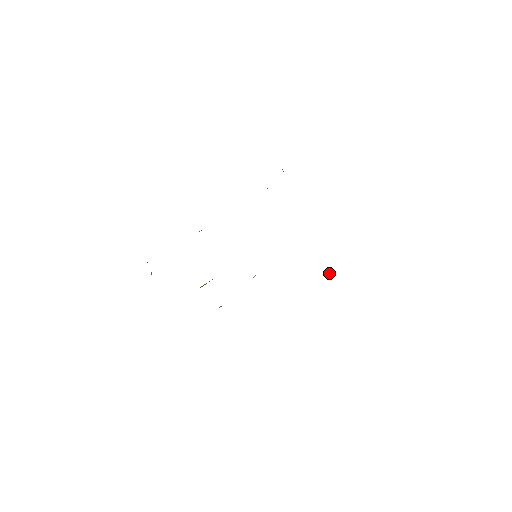
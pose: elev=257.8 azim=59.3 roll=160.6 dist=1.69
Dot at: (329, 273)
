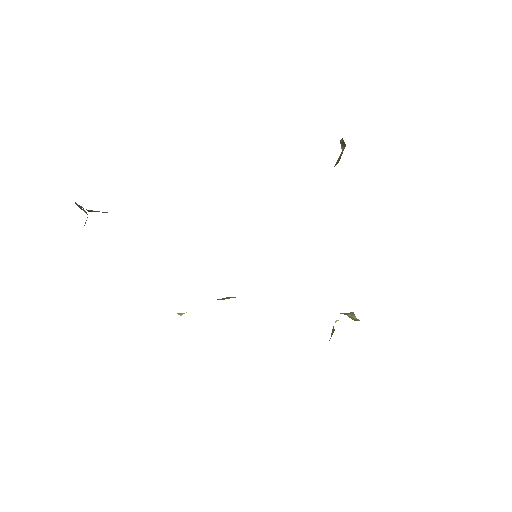
Dot at: (353, 319)
